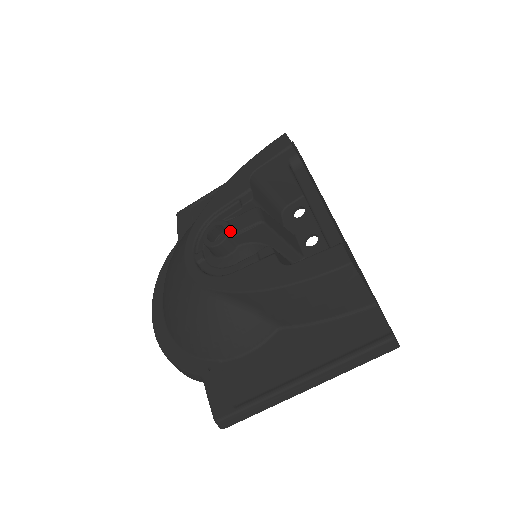
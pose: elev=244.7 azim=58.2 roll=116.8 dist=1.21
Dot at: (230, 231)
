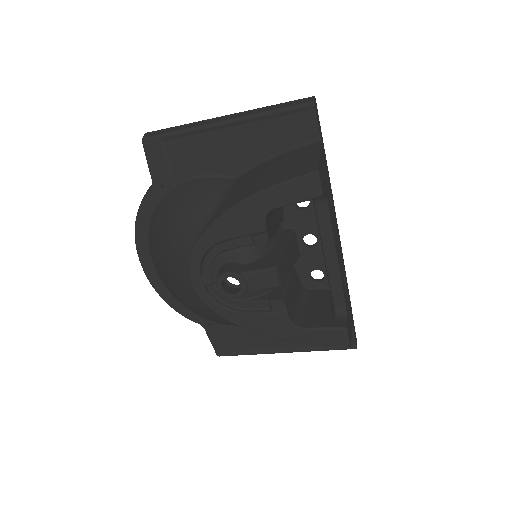
Dot at: (247, 289)
